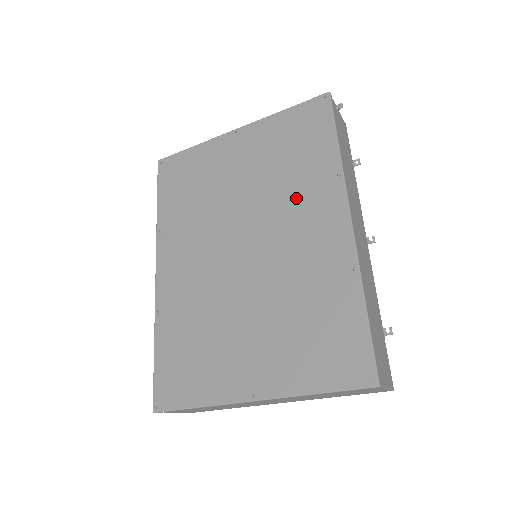
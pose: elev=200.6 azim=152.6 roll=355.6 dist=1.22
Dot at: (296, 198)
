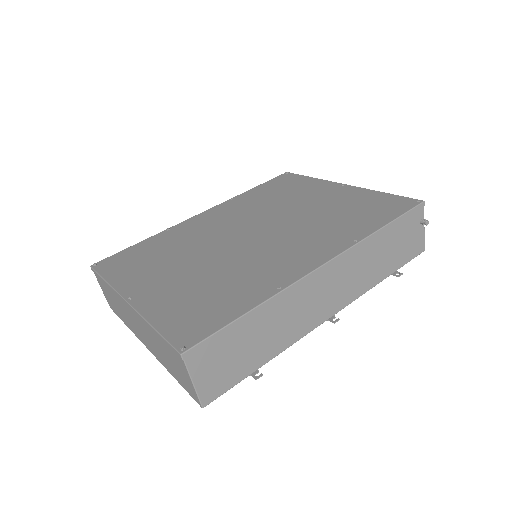
Dot at: (314, 234)
